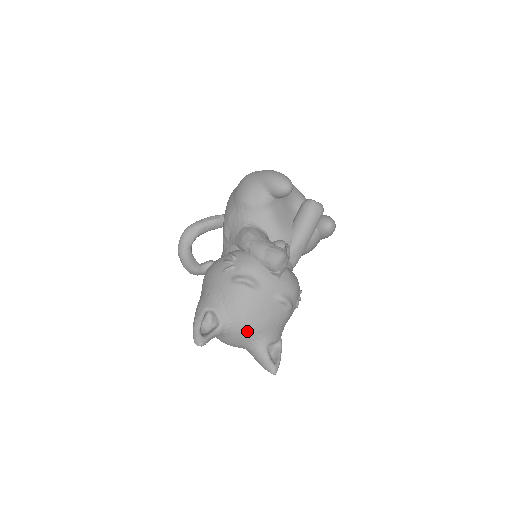
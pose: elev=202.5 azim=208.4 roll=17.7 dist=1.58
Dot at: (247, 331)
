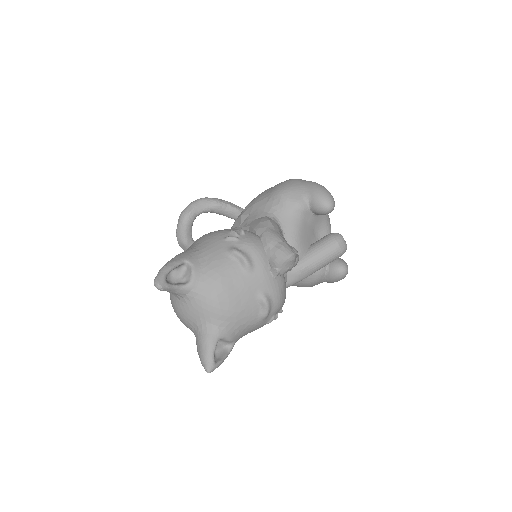
Dot at: (211, 308)
